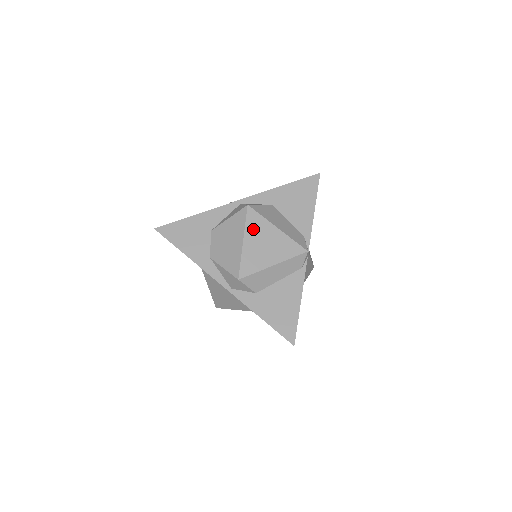
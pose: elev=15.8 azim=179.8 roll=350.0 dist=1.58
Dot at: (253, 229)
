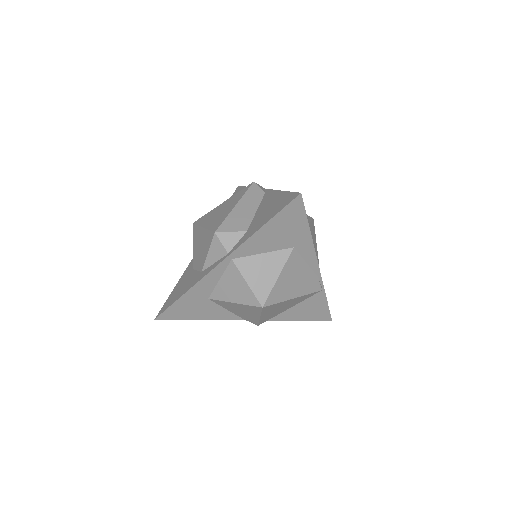
Dot at: (205, 220)
